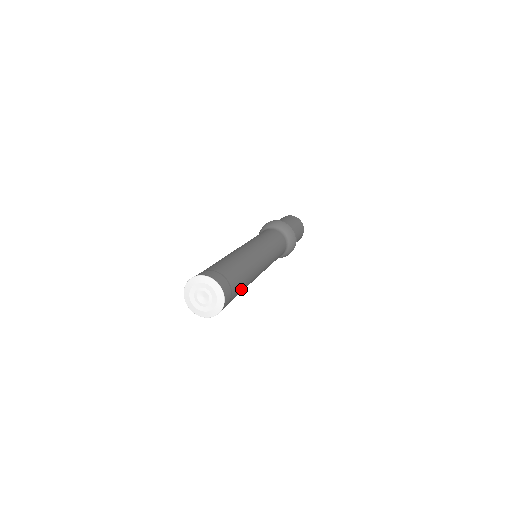
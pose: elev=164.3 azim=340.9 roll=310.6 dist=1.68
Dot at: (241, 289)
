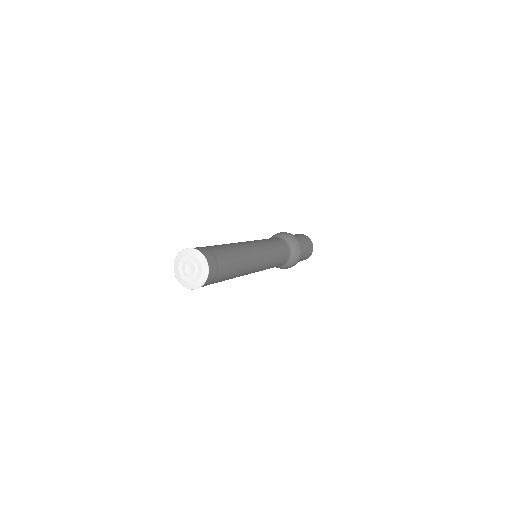
Dot at: (232, 263)
